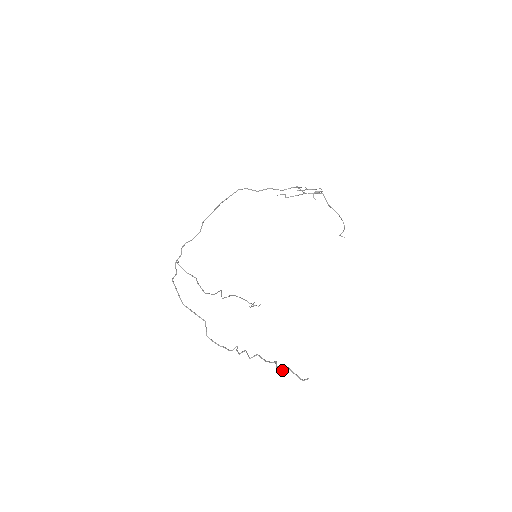
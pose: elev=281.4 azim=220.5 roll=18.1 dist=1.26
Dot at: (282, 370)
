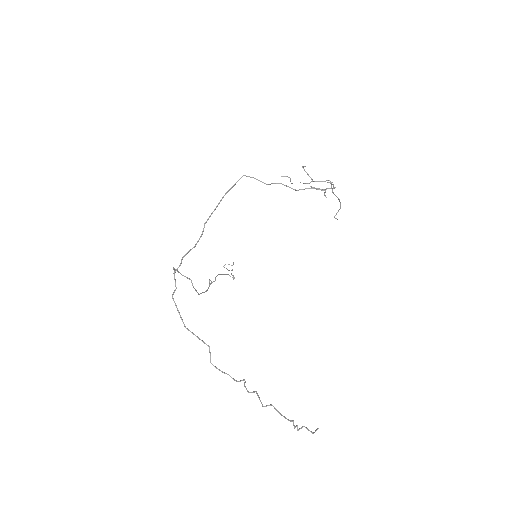
Dot at: occluded
